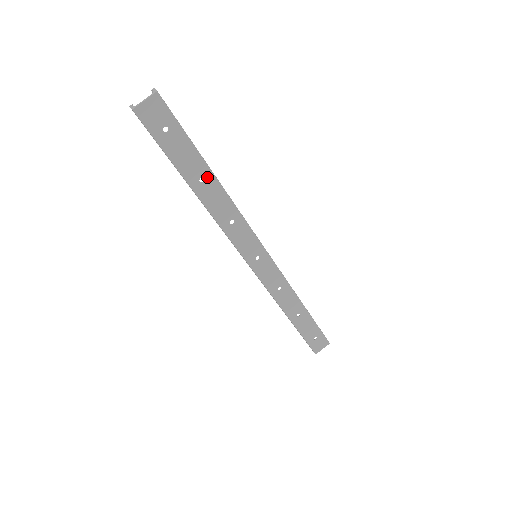
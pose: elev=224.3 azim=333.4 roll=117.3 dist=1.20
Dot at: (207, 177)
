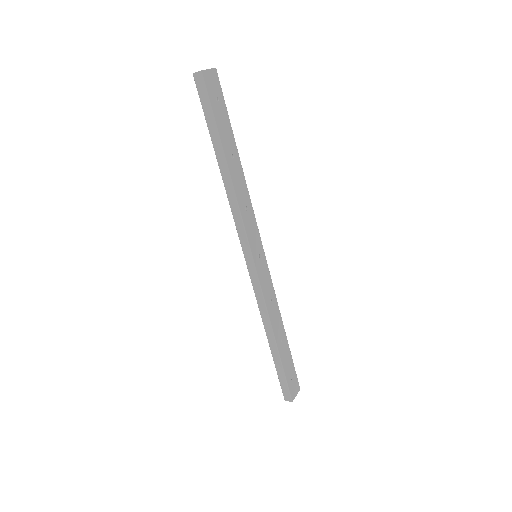
Dot at: (235, 156)
